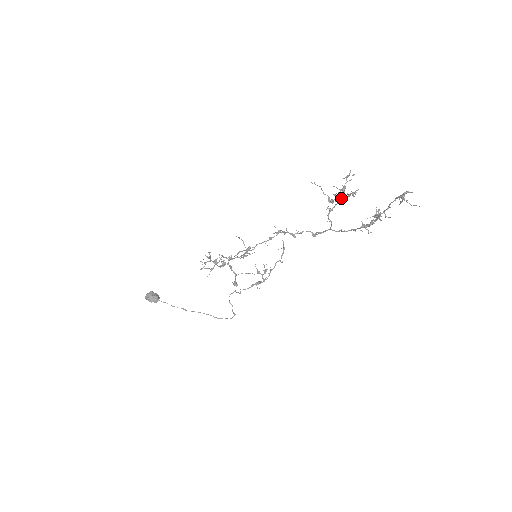
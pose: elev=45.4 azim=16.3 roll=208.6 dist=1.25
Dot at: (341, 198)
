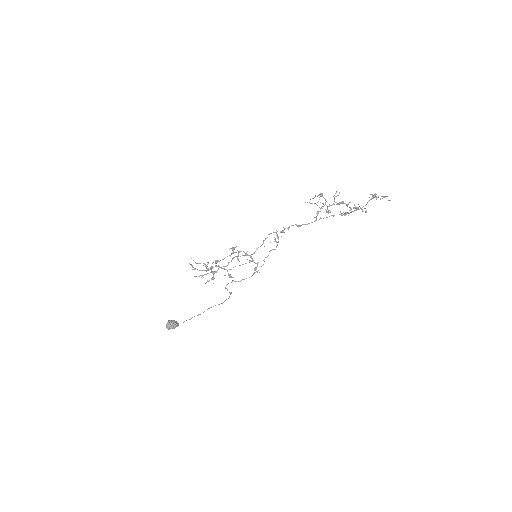
Dot at: occluded
